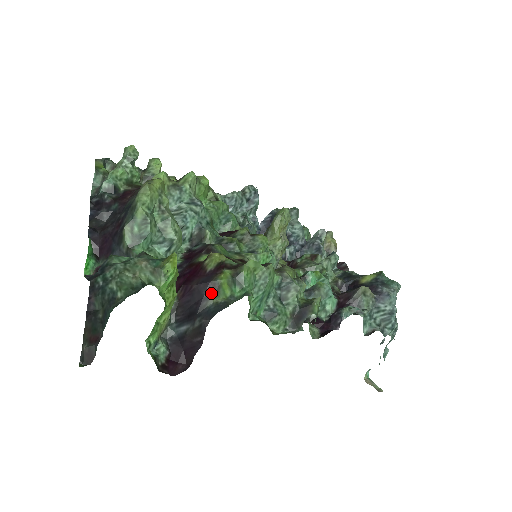
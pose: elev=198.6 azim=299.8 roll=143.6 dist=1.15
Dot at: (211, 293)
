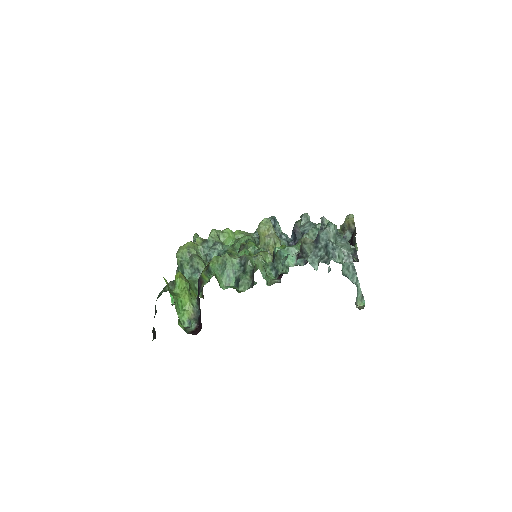
Dot at: (201, 284)
